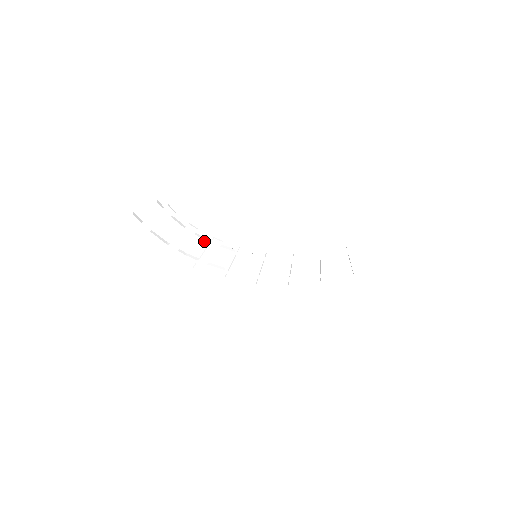
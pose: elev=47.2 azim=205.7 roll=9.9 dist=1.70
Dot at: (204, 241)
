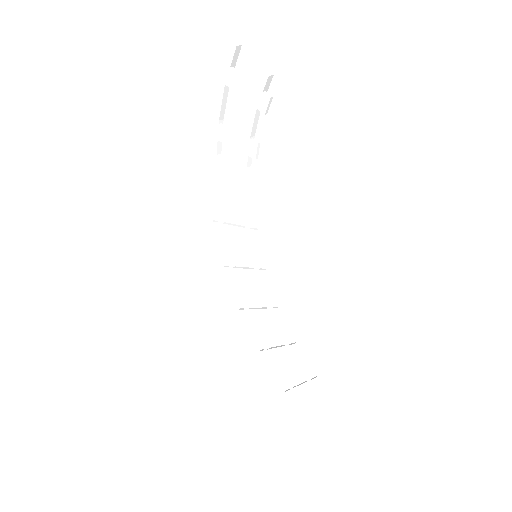
Dot at: (245, 174)
